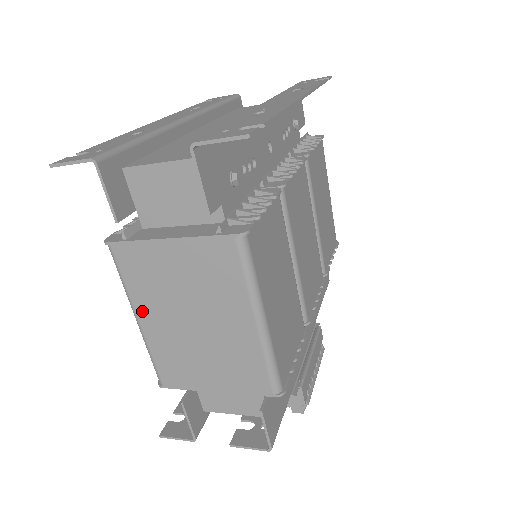
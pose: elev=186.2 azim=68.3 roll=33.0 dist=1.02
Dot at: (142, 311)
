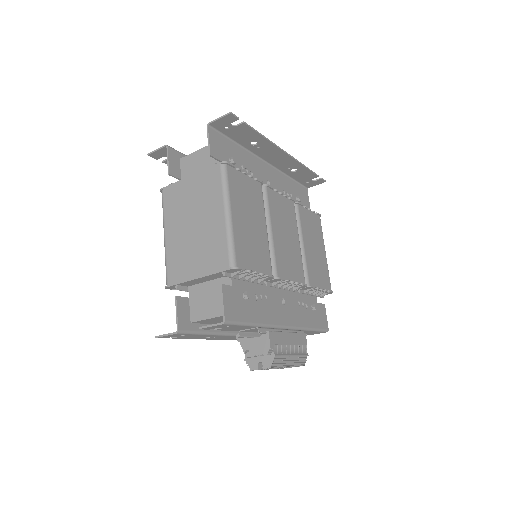
Dot at: (168, 228)
